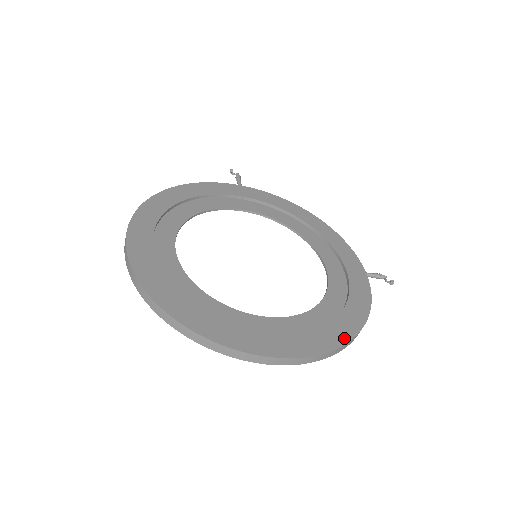
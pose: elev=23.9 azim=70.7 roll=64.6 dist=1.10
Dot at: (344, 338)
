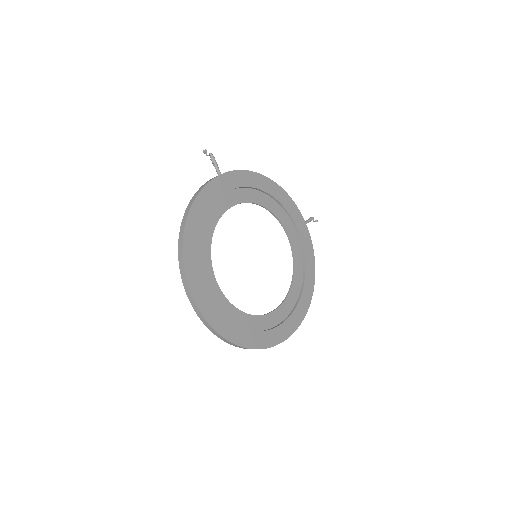
Dot at: (310, 297)
